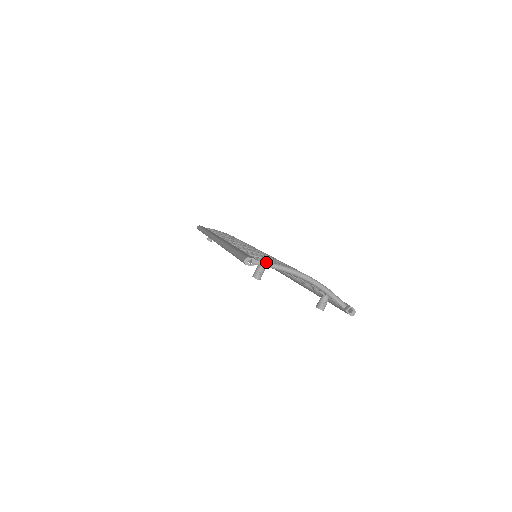
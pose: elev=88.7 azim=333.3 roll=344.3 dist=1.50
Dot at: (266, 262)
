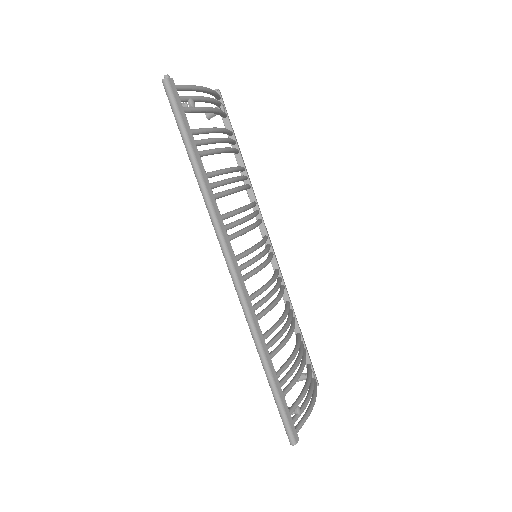
Dot at: occluded
